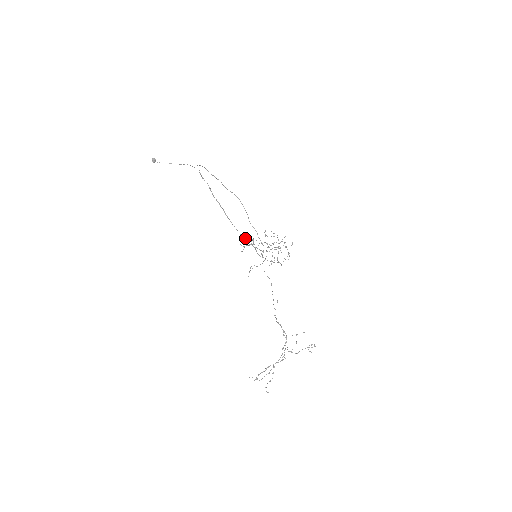
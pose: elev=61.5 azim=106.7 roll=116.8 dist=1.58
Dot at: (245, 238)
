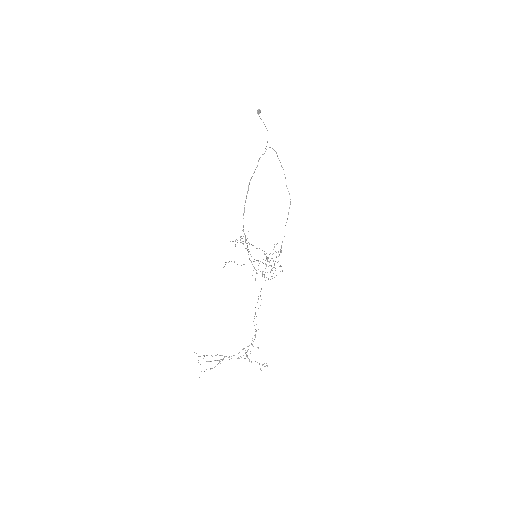
Dot at: occluded
